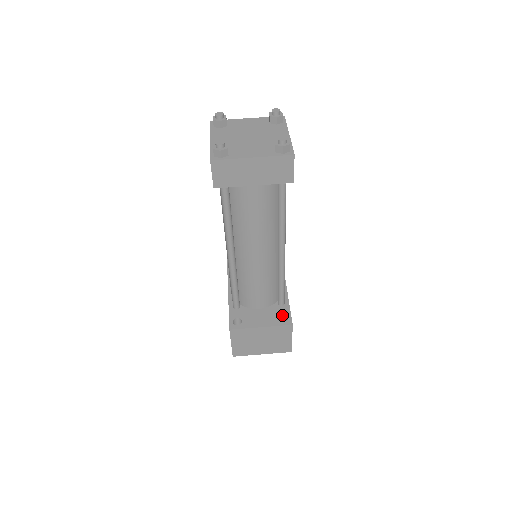
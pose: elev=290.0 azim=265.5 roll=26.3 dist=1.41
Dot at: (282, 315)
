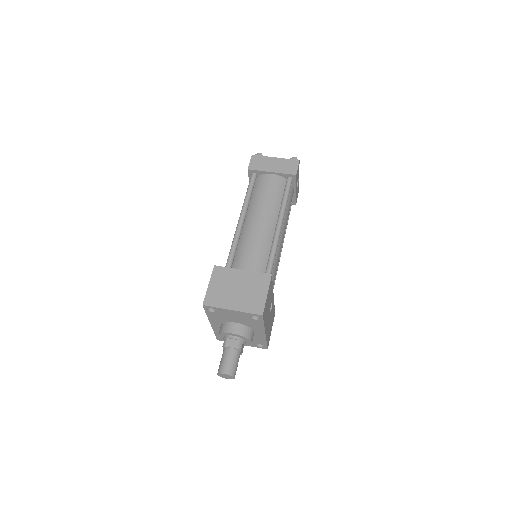
Dot at: occluded
